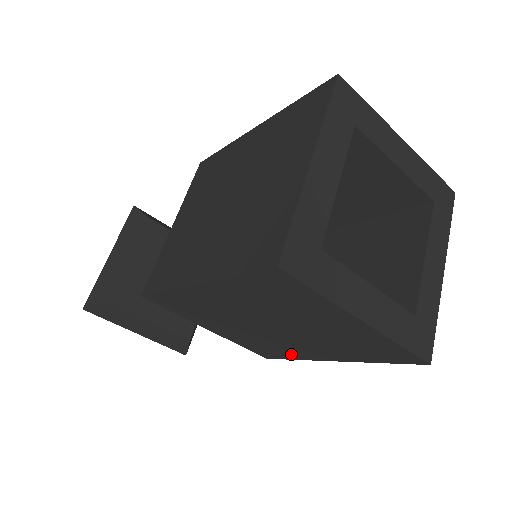
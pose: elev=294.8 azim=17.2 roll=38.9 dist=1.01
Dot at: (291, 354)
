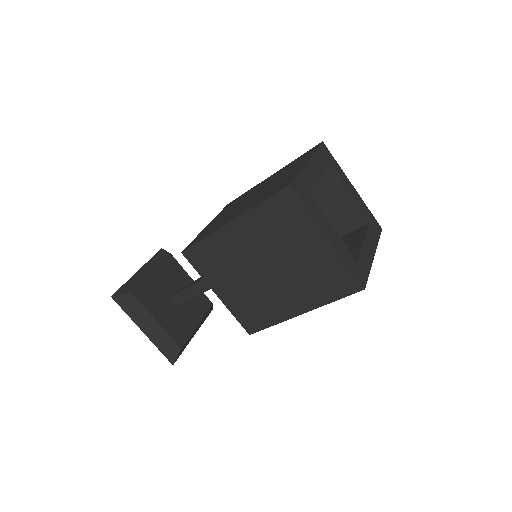
Dot at: occluded
